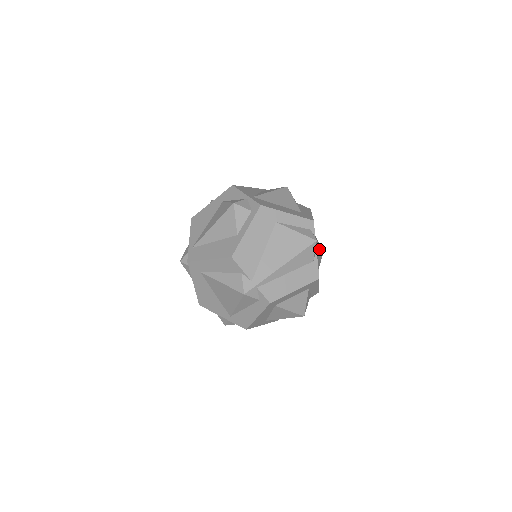
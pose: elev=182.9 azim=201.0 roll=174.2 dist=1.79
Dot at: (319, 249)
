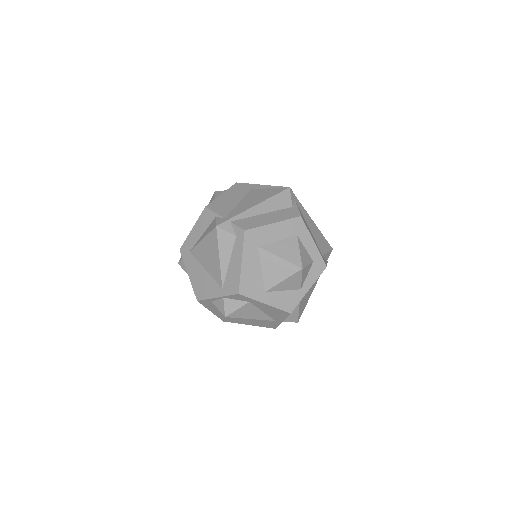
Dot at: (309, 219)
